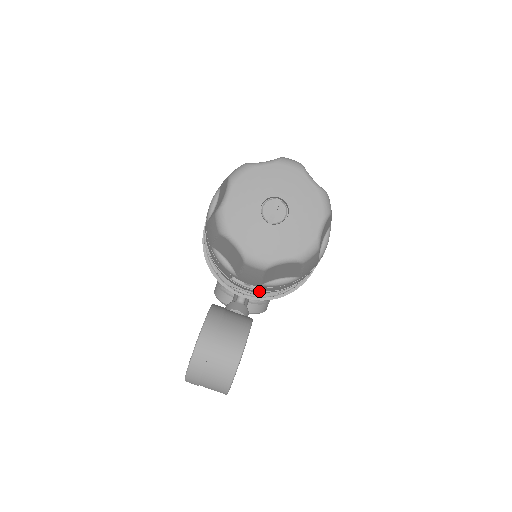
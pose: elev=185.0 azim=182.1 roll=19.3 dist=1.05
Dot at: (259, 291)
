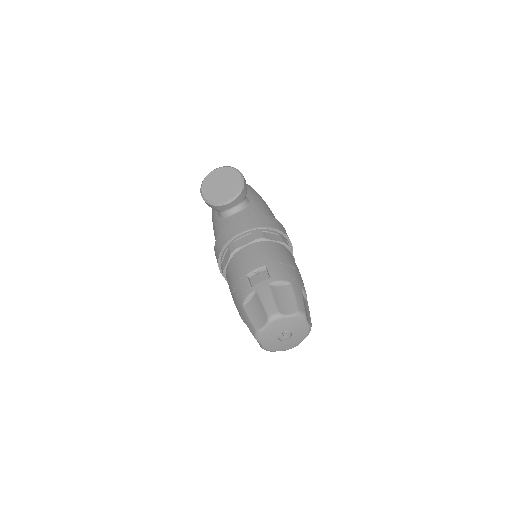
Dot at: occluded
